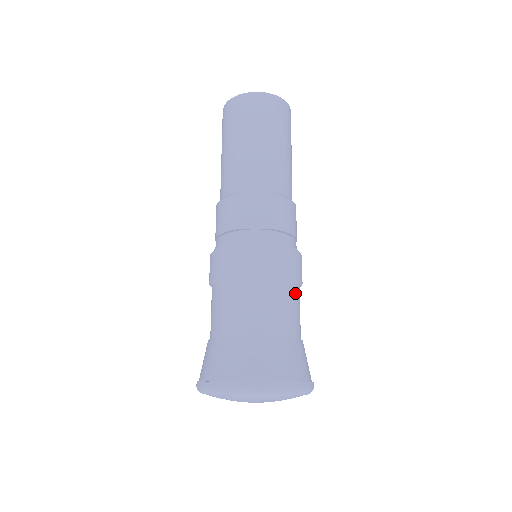
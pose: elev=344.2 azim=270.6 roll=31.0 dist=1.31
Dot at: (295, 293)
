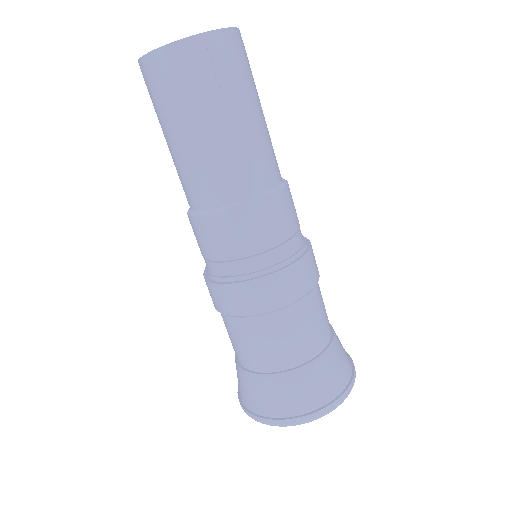
Dot at: (319, 292)
